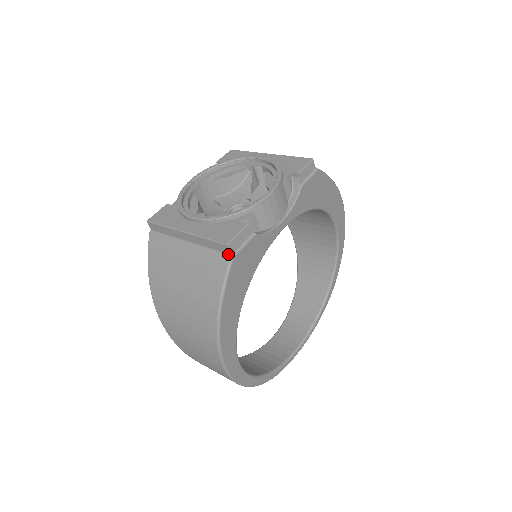
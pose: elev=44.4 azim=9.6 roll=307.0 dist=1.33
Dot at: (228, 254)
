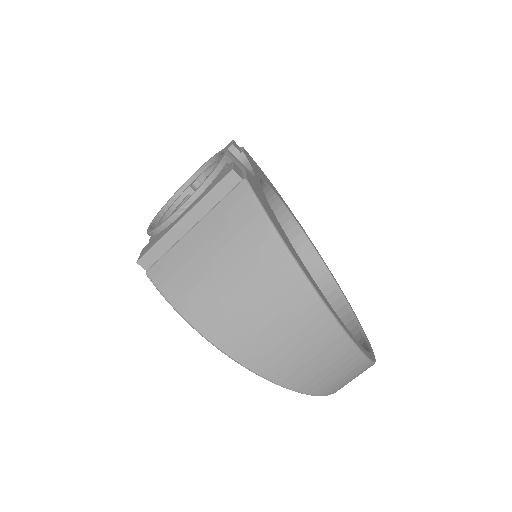
Dot at: (240, 182)
